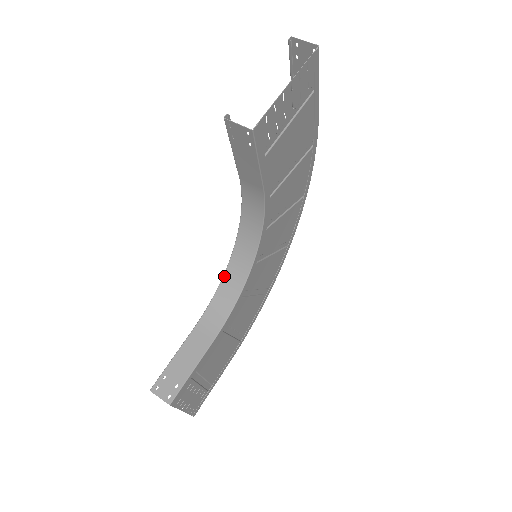
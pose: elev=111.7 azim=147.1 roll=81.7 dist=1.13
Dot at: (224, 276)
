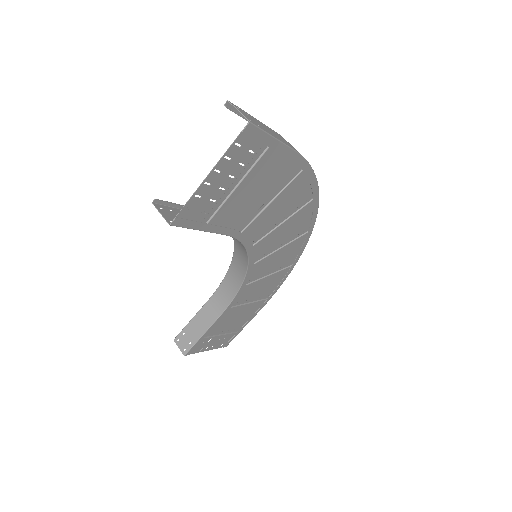
Dot at: (230, 266)
